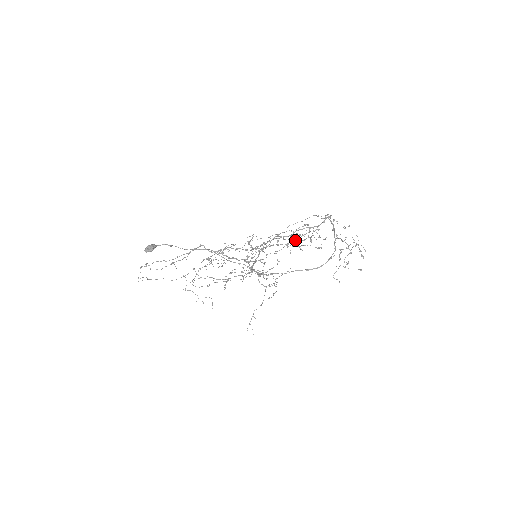
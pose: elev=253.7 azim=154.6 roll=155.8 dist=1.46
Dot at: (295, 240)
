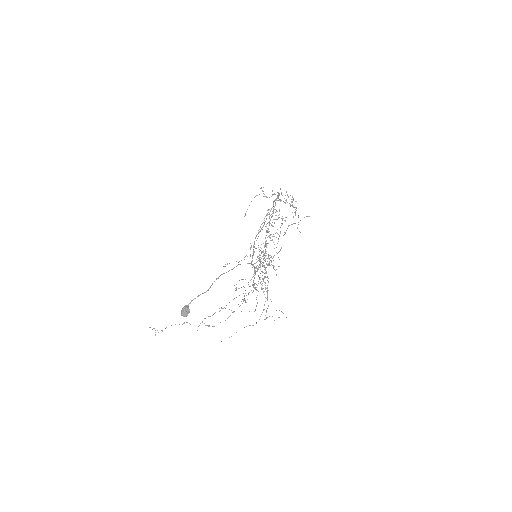
Dot at: occluded
